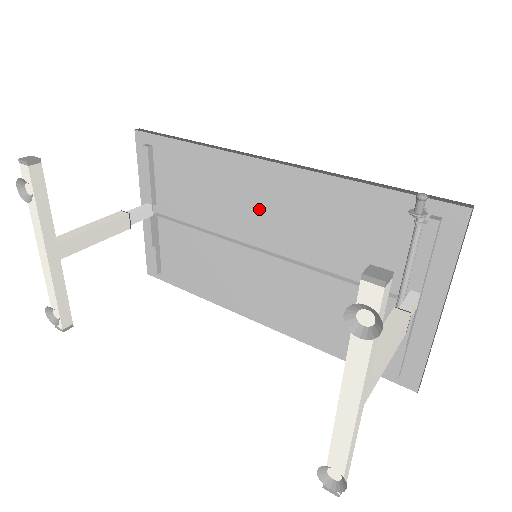
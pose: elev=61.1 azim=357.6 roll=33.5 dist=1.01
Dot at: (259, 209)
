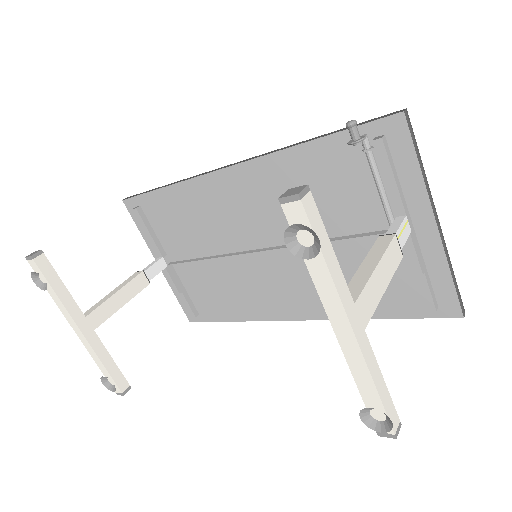
Dot at: (241, 214)
